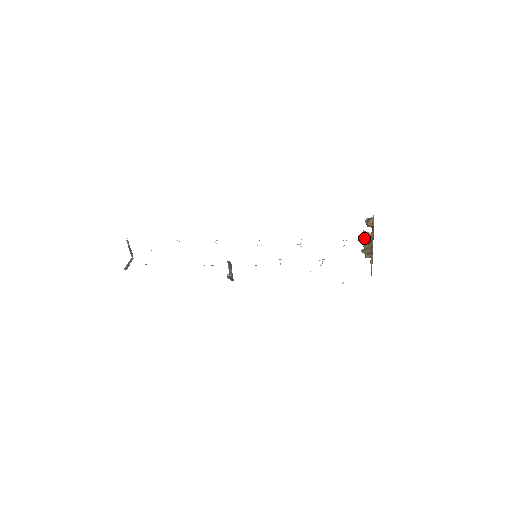
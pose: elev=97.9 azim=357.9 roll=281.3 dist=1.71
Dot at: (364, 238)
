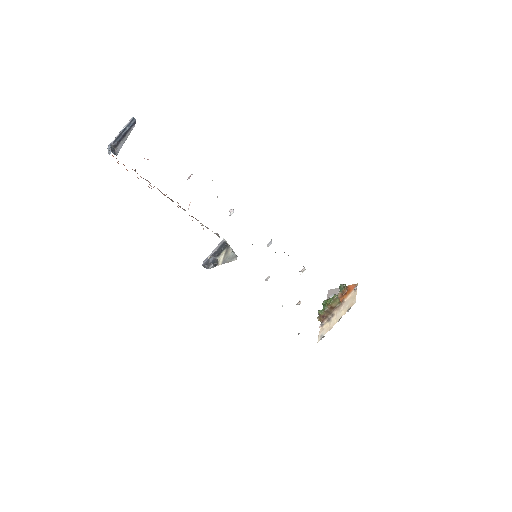
Dot at: (334, 300)
